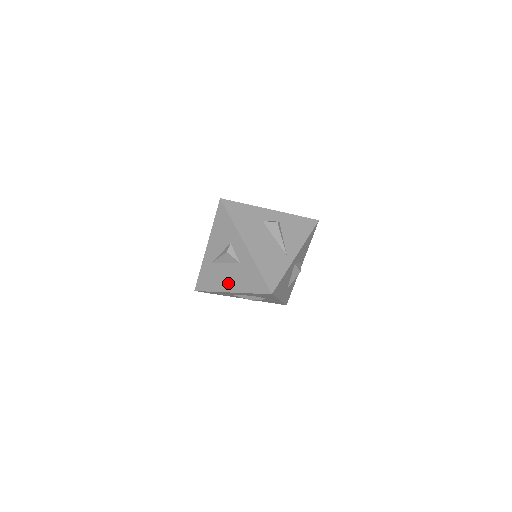
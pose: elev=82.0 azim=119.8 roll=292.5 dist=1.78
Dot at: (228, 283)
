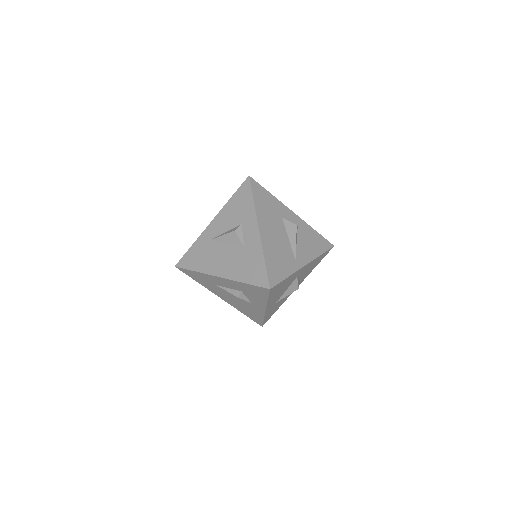
Dot at: (220, 266)
